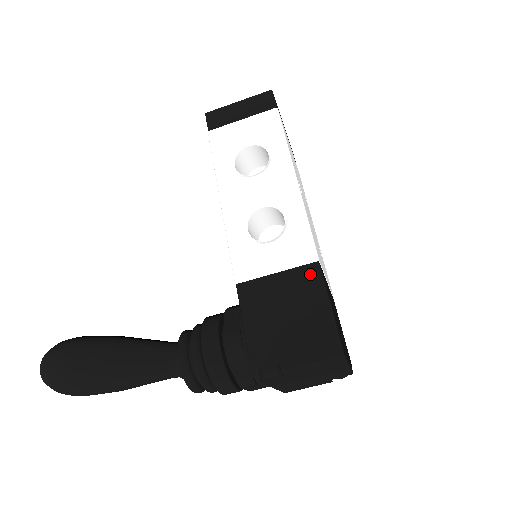
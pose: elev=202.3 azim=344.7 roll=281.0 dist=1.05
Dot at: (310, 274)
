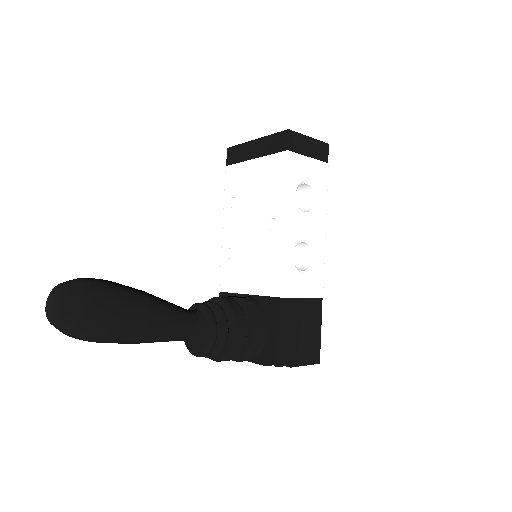
Dot at: (318, 305)
